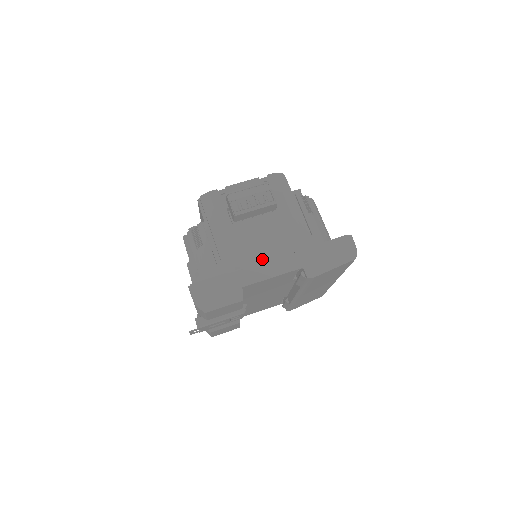
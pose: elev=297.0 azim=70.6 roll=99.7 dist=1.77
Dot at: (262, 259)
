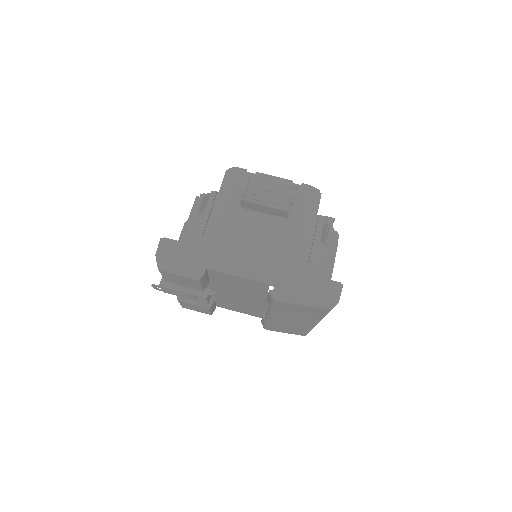
Dot at: (243, 255)
